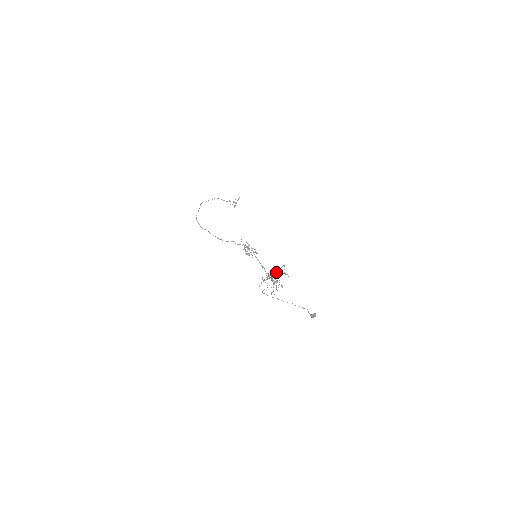
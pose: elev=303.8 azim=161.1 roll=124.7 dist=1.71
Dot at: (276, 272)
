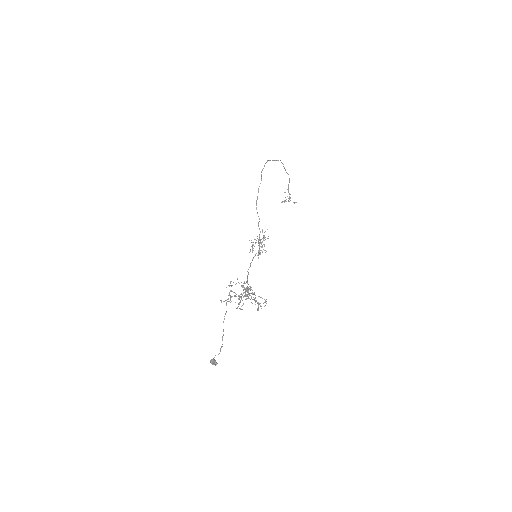
Dot at: (254, 294)
